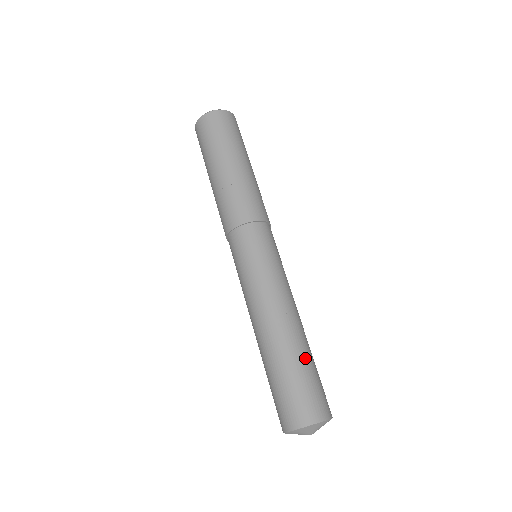
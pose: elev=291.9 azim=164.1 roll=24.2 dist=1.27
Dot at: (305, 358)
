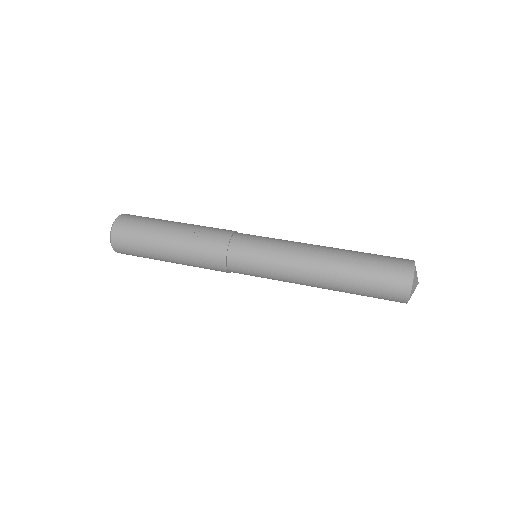
Dot at: occluded
